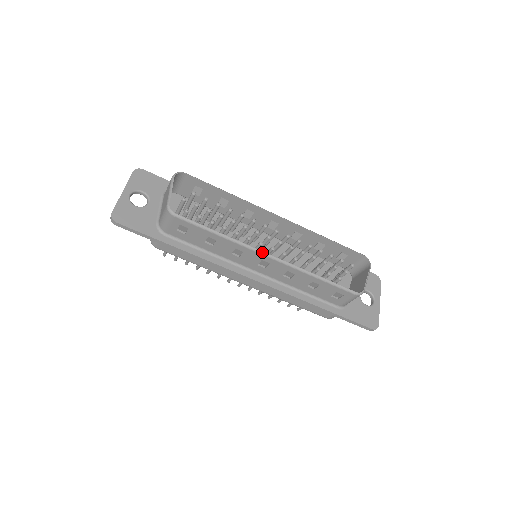
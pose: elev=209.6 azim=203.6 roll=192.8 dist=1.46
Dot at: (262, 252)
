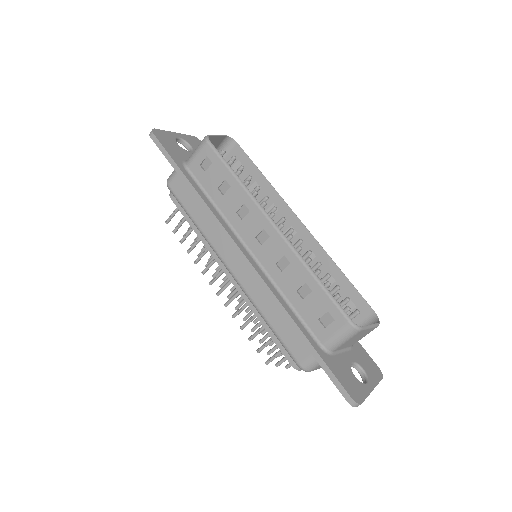
Dot at: (269, 216)
